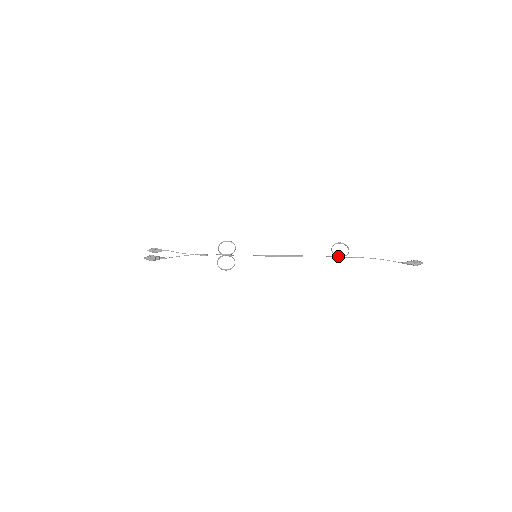
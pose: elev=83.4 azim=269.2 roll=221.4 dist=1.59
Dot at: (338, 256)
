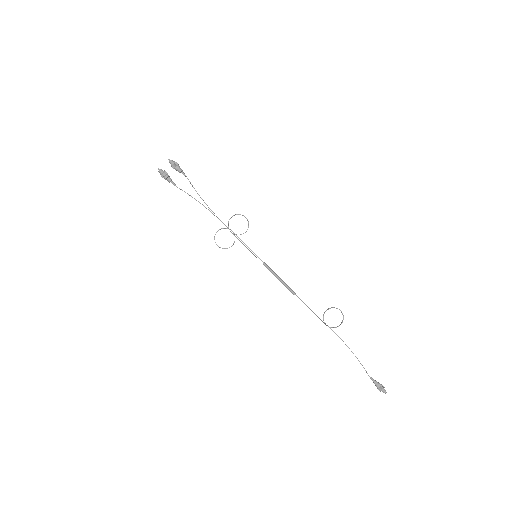
Dot at: (324, 322)
